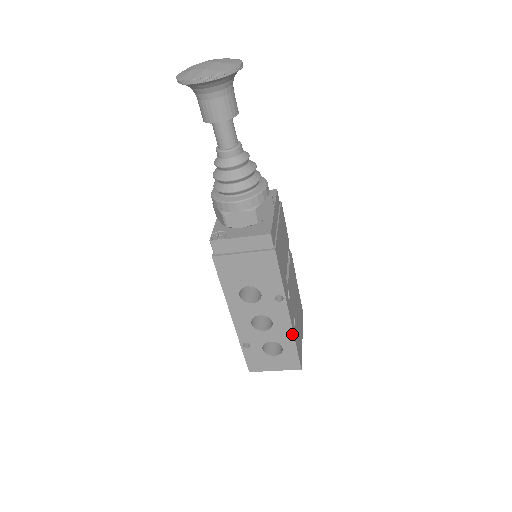
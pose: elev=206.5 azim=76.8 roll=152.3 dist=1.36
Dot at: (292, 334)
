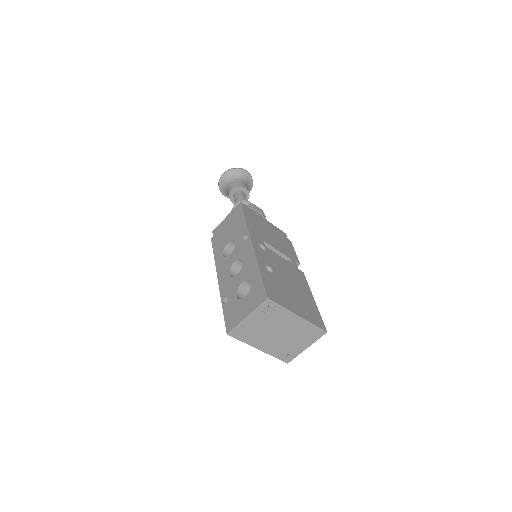
Dot at: (256, 262)
